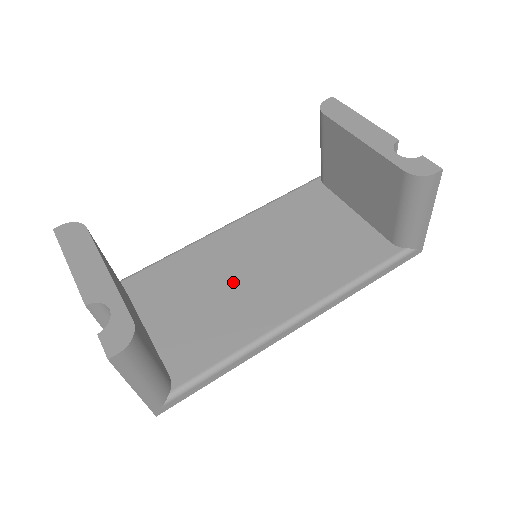
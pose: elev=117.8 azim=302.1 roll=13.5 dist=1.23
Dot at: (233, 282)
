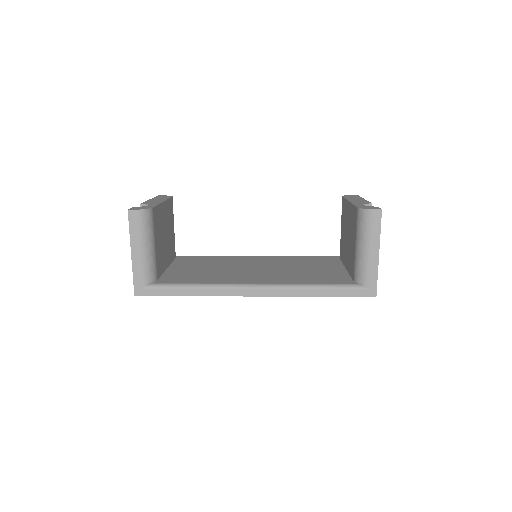
Dot at: (235, 268)
